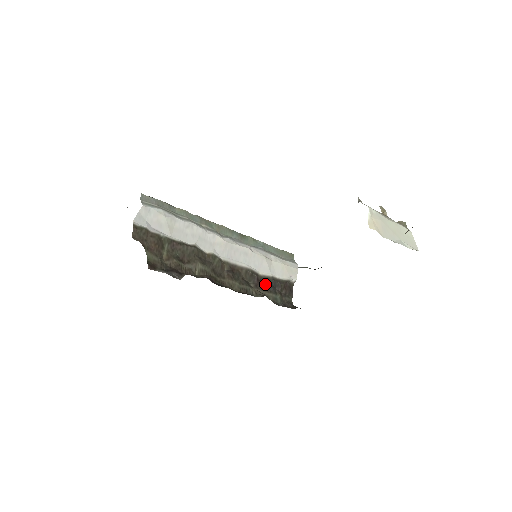
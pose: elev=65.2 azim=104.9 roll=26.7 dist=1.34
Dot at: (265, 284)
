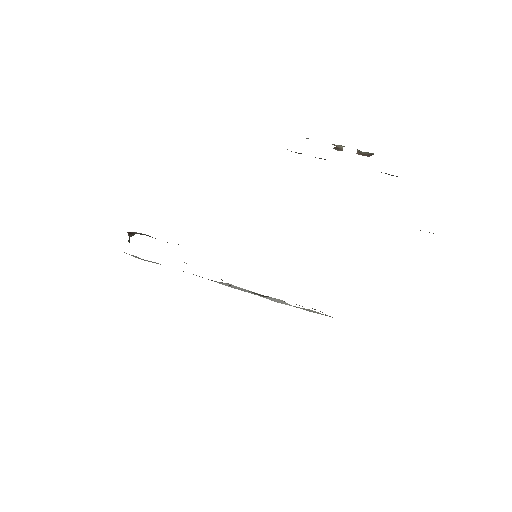
Dot at: occluded
